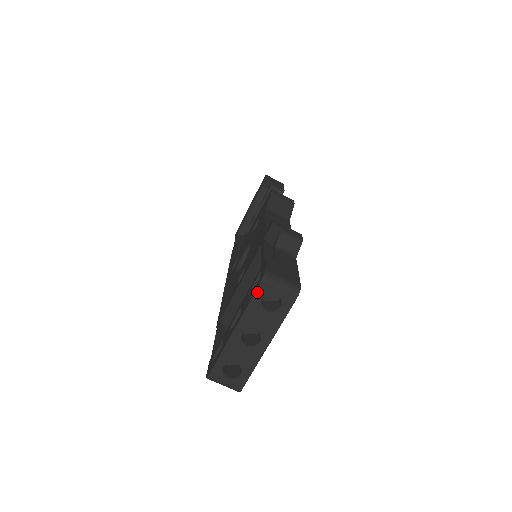
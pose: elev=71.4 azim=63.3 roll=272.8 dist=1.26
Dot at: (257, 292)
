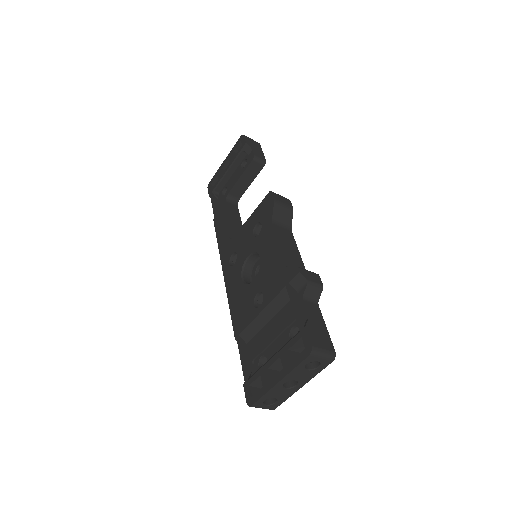
Dot at: (303, 362)
